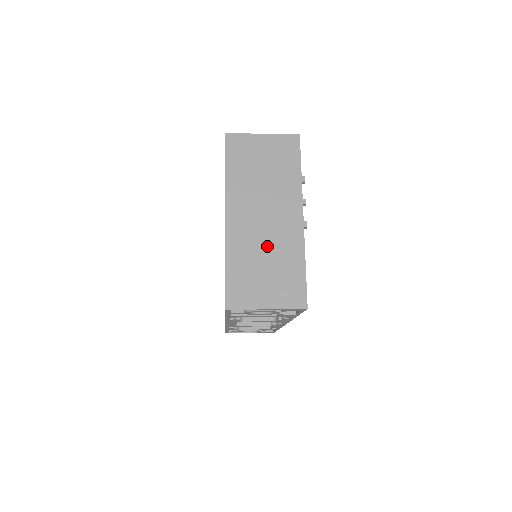
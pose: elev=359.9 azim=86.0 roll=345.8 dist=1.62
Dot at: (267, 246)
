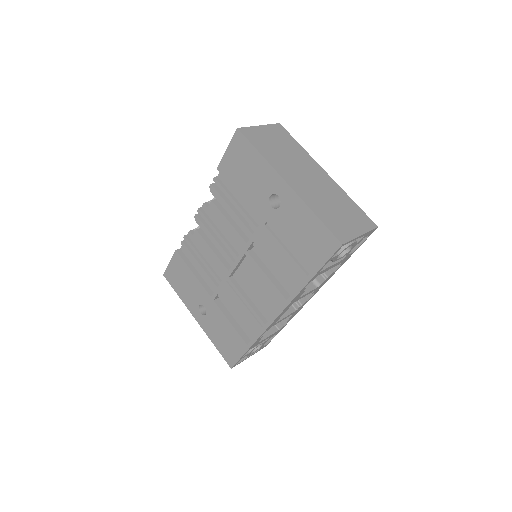
Dot at: (325, 195)
